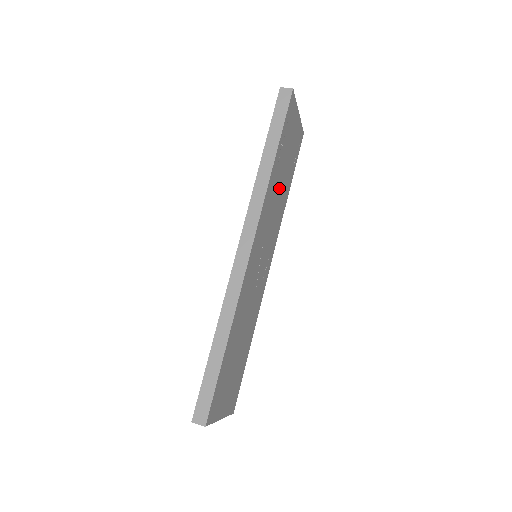
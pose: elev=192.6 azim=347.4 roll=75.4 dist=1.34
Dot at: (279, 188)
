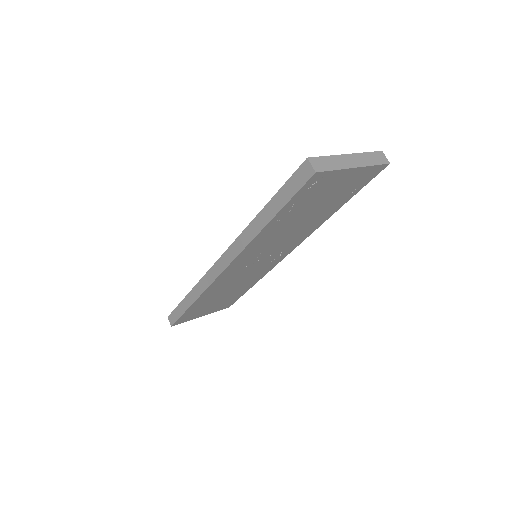
Dot at: (295, 225)
